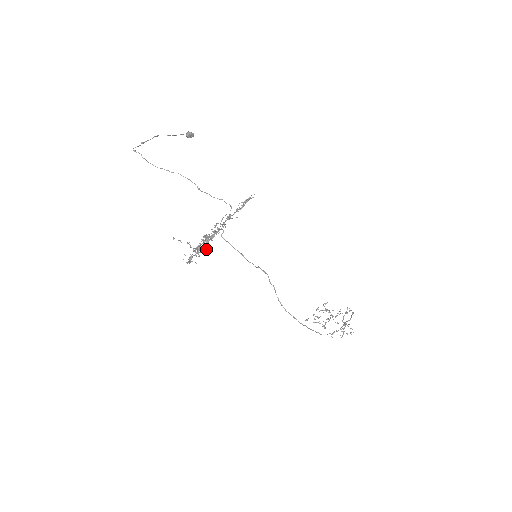
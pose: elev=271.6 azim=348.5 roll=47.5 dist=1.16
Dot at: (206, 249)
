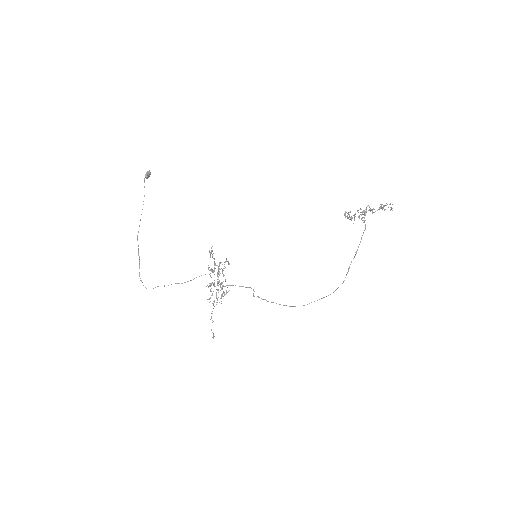
Dot at: (213, 334)
